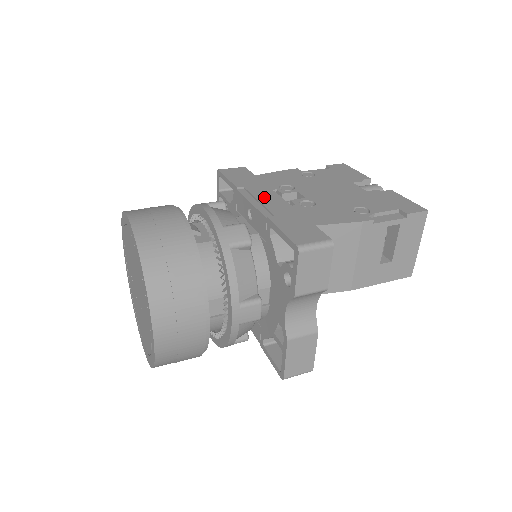
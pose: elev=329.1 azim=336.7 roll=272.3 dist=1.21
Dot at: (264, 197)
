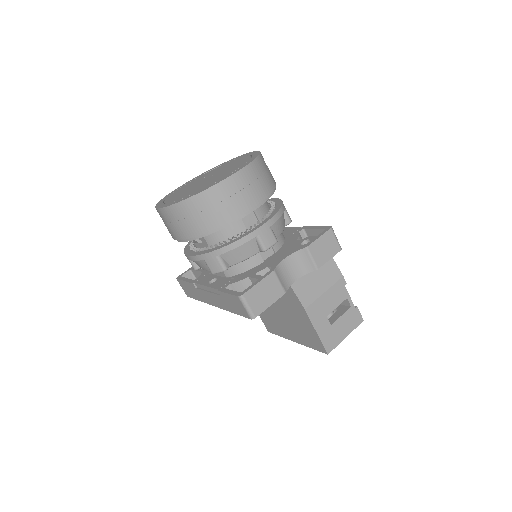
Dot at: occluded
